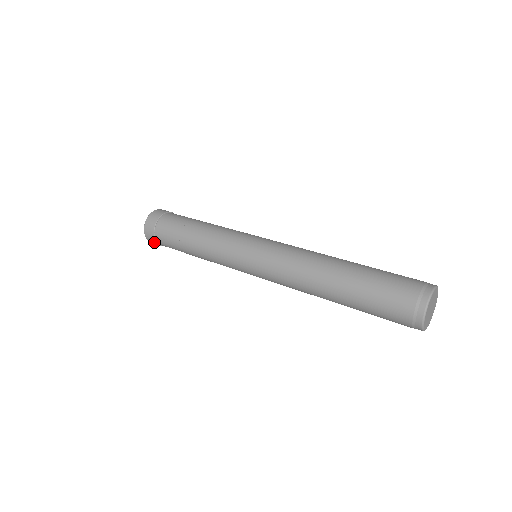
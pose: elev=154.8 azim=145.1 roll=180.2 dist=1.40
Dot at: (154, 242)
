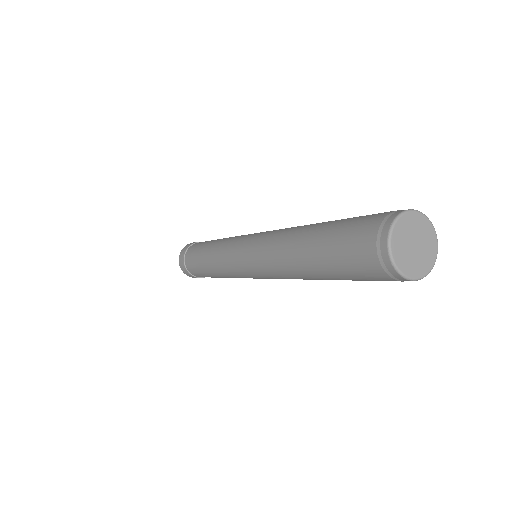
Dot at: (195, 277)
